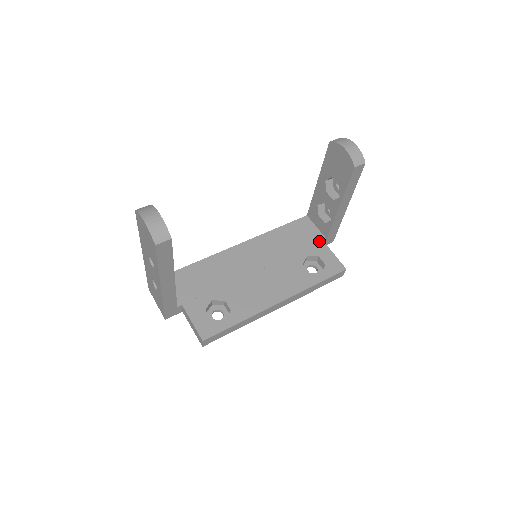
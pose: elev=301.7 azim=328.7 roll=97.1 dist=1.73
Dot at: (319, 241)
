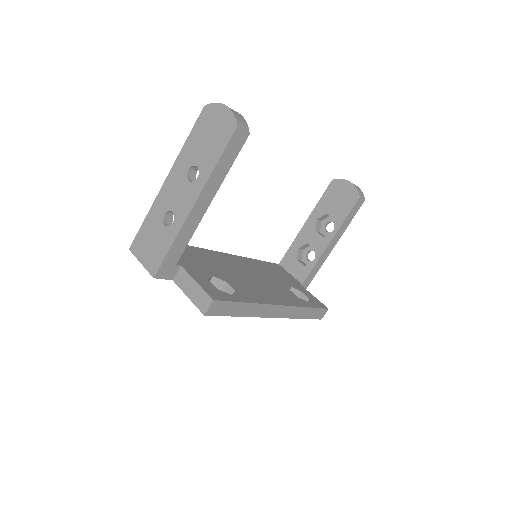
Dot at: (297, 283)
